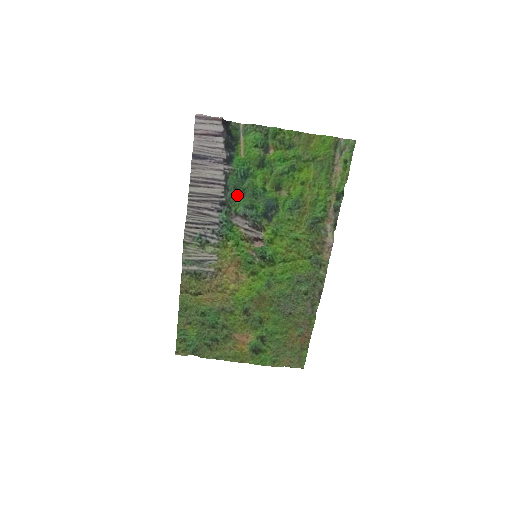
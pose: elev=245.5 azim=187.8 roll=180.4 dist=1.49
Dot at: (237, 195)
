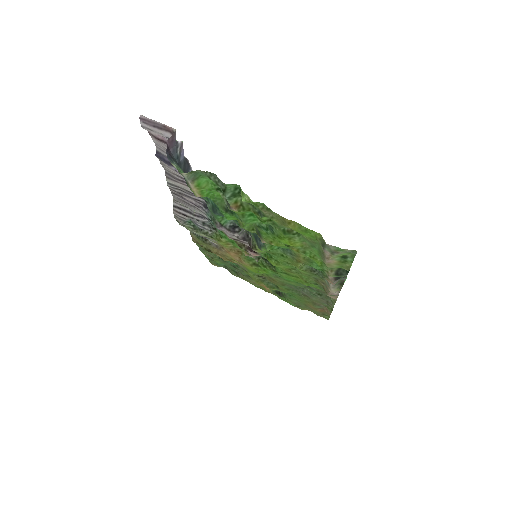
Dot at: (215, 213)
